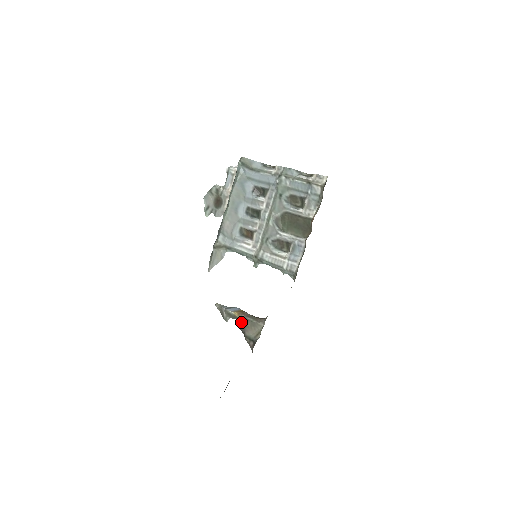
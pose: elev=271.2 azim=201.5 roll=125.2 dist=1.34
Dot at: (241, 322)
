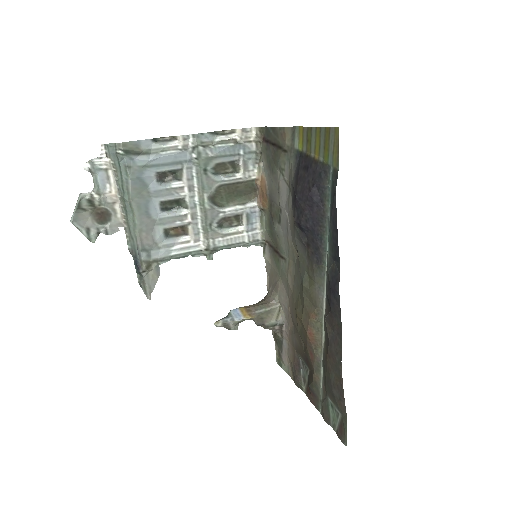
Dot at: (255, 319)
